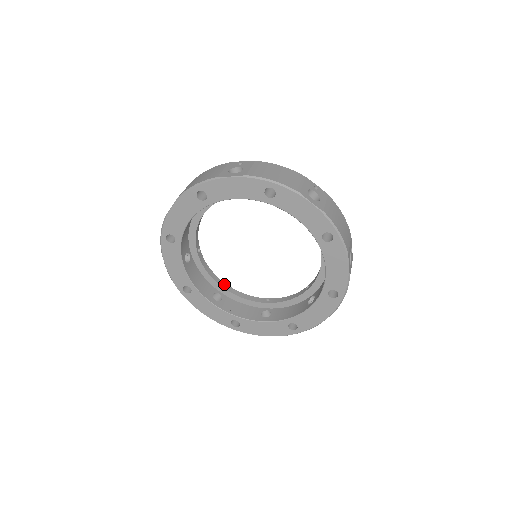
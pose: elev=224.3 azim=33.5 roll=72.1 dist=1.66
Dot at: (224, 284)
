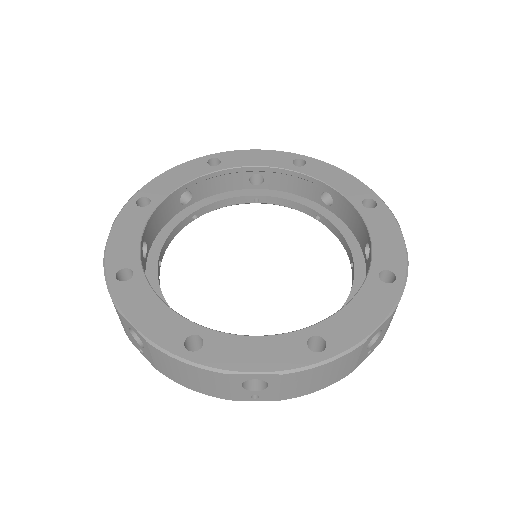
Dot at: occluded
